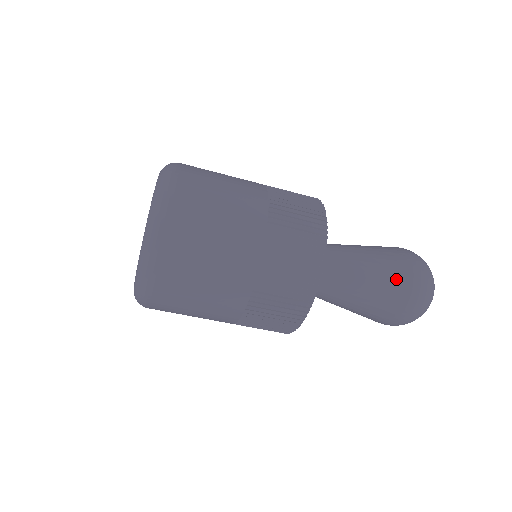
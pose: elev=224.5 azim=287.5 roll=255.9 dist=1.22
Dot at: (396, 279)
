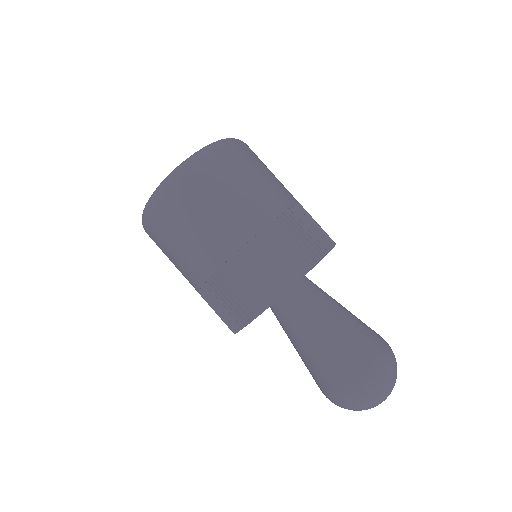
Dot at: occluded
